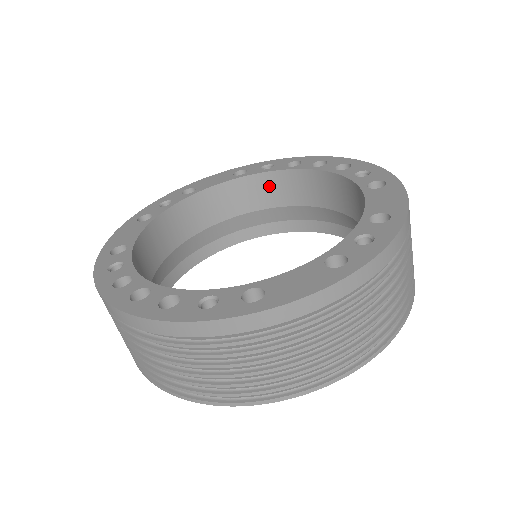
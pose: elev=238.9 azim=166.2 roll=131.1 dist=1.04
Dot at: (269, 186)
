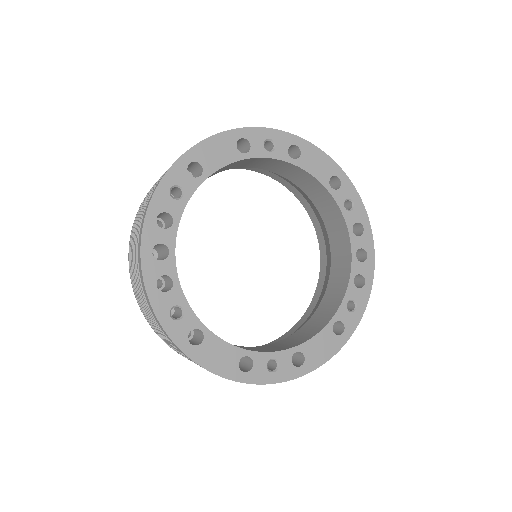
Dot at: (333, 213)
